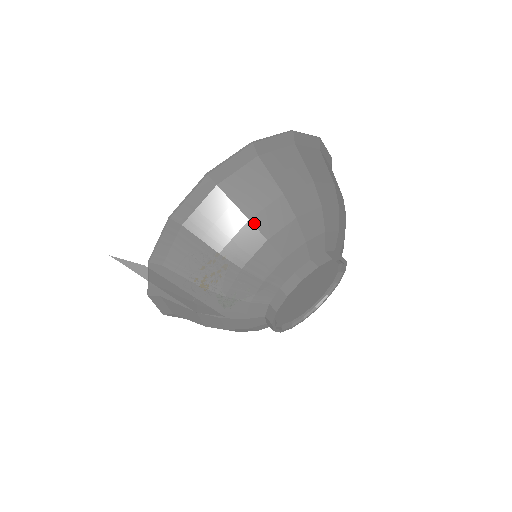
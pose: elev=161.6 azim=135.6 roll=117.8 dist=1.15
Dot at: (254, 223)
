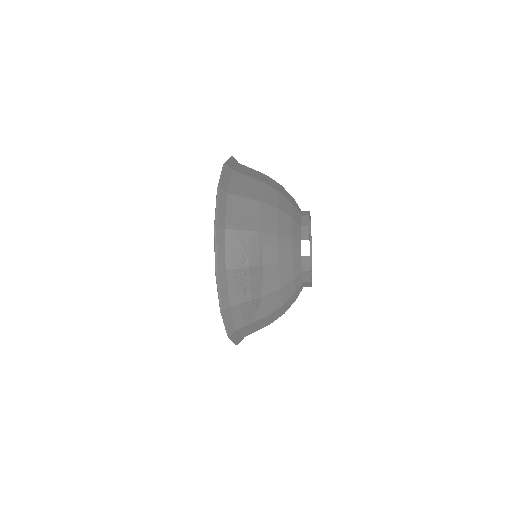
Dot at: (264, 202)
